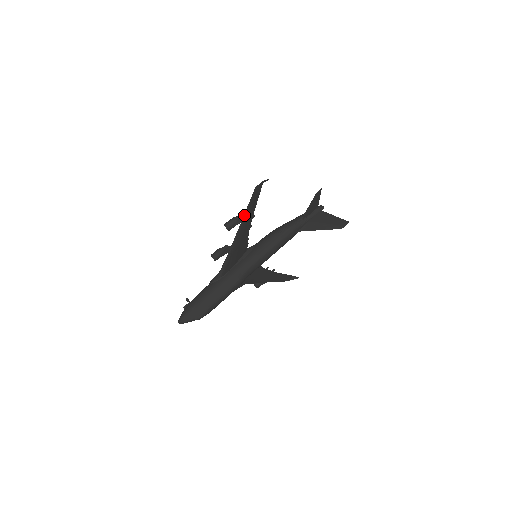
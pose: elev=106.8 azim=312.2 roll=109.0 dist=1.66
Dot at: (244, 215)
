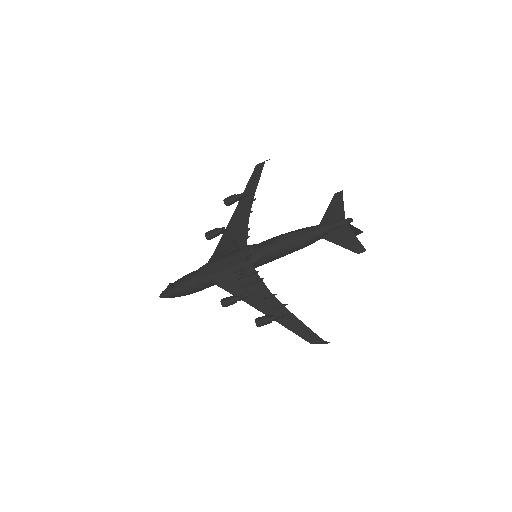
Dot at: (282, 325)
